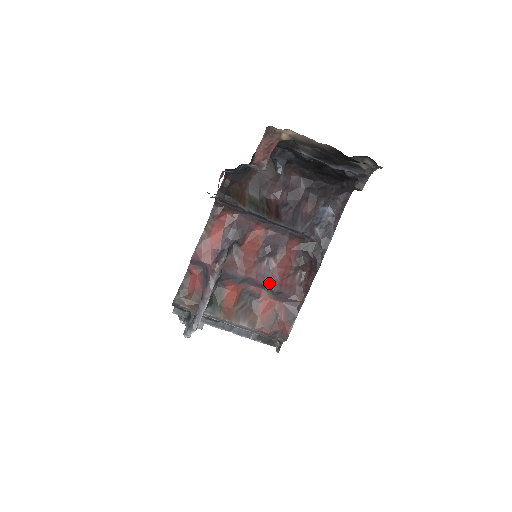
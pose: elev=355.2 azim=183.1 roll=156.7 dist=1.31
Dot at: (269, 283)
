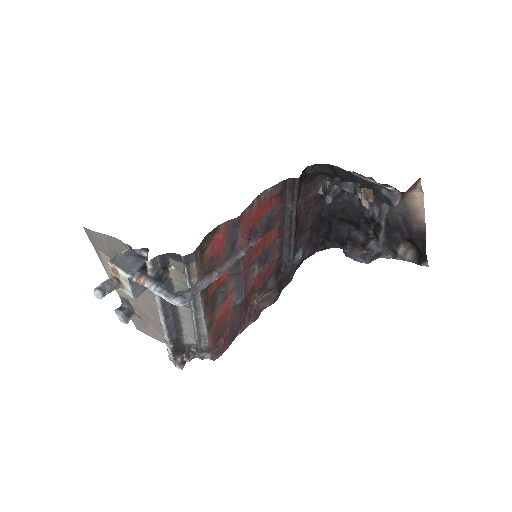
Dot at: (245, 290)
